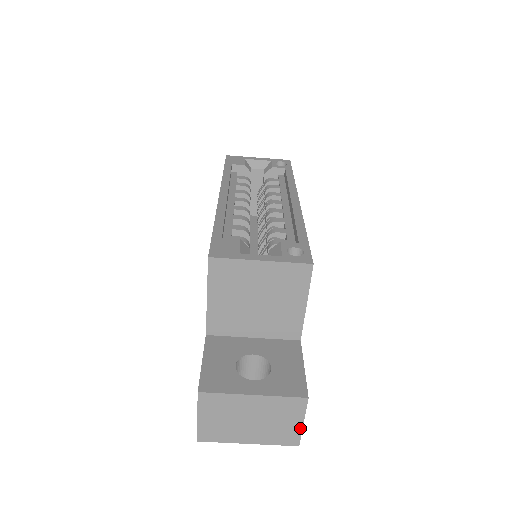
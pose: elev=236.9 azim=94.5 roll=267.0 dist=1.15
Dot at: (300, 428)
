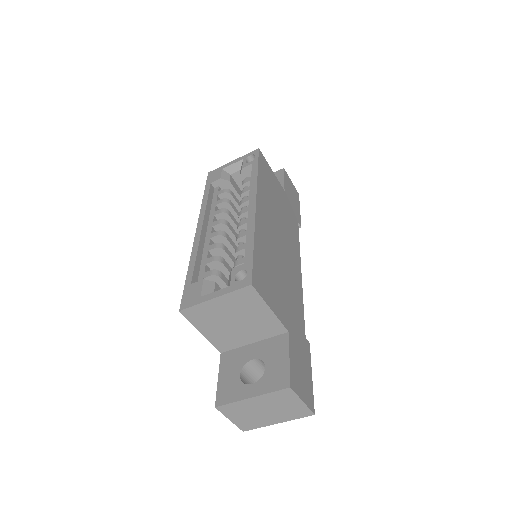
Dot at: (304, 405)
